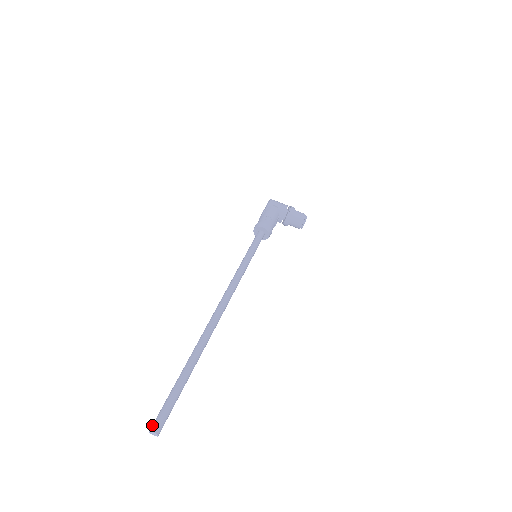
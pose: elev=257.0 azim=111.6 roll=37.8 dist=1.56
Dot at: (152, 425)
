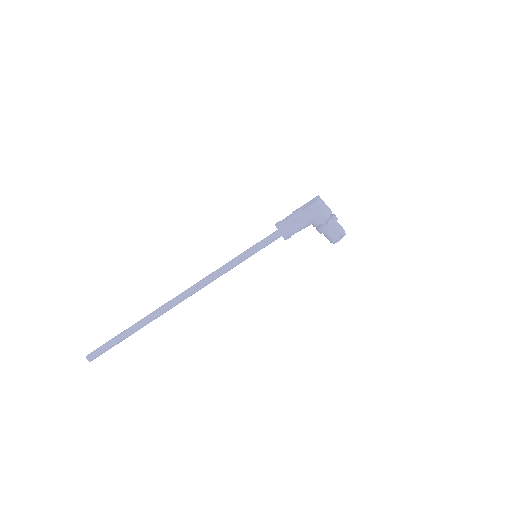
Dot at: (89, 354)
